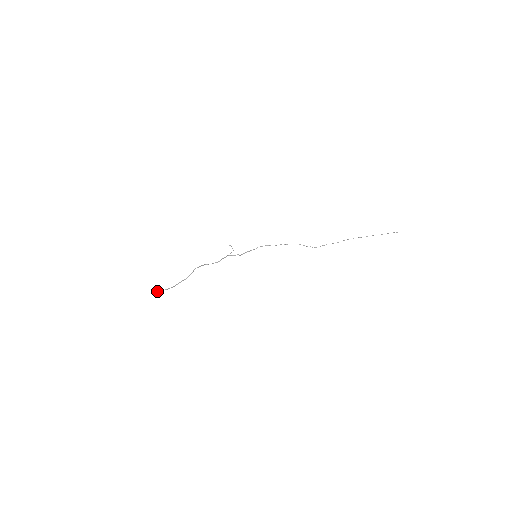
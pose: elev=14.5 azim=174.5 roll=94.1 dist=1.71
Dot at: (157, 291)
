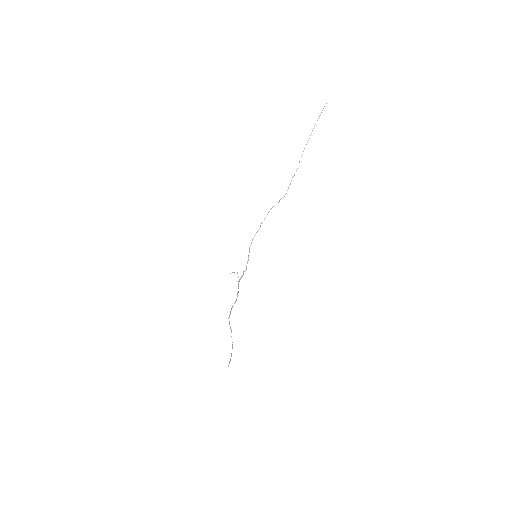
Dot at: occluded
